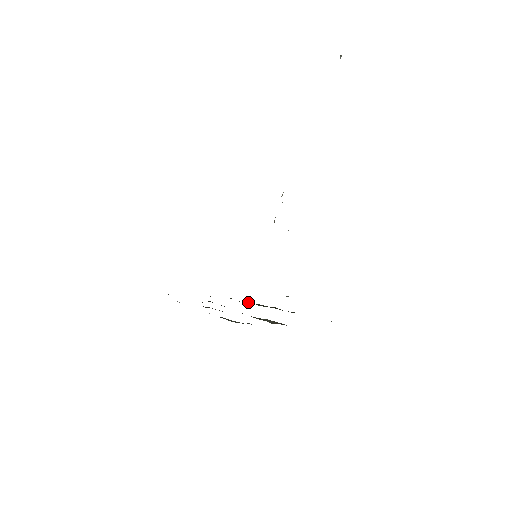
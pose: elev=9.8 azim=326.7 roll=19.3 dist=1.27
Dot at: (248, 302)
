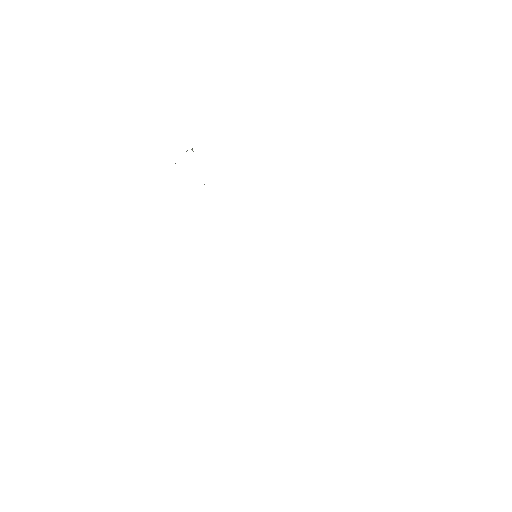
Dot at: occluded
